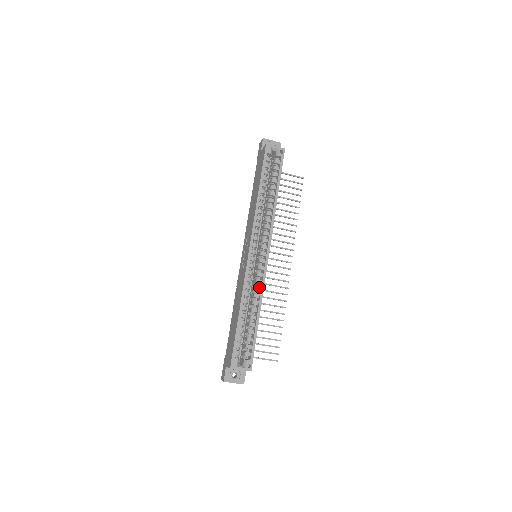
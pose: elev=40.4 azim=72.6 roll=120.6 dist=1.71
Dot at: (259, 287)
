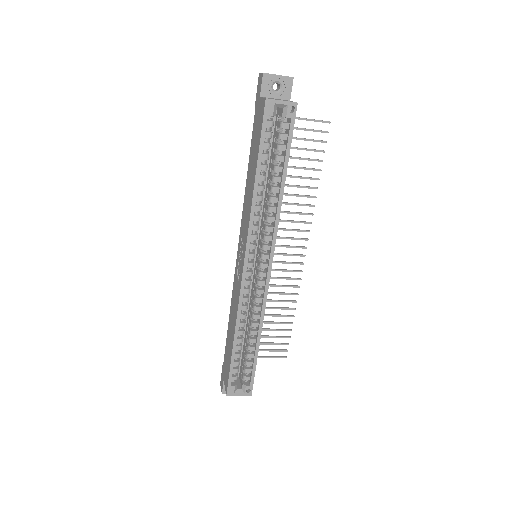
Dot at: (259, 307)
